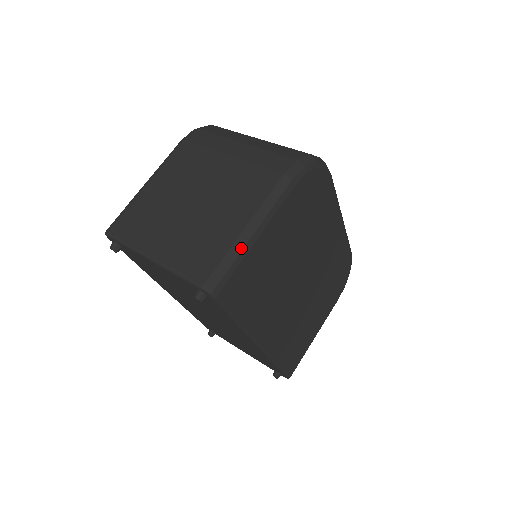
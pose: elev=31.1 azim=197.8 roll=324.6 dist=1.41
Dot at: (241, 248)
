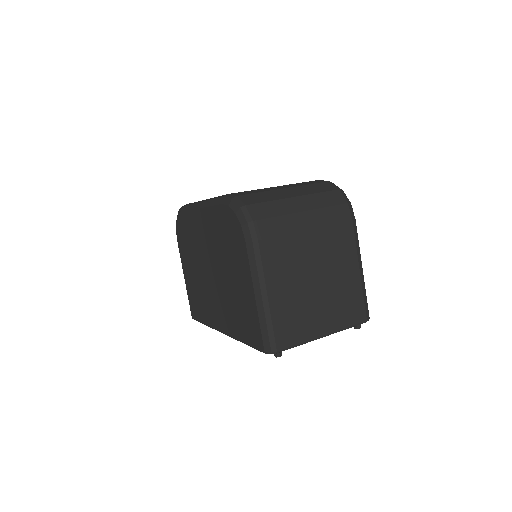
Dot at: (364, 284)
